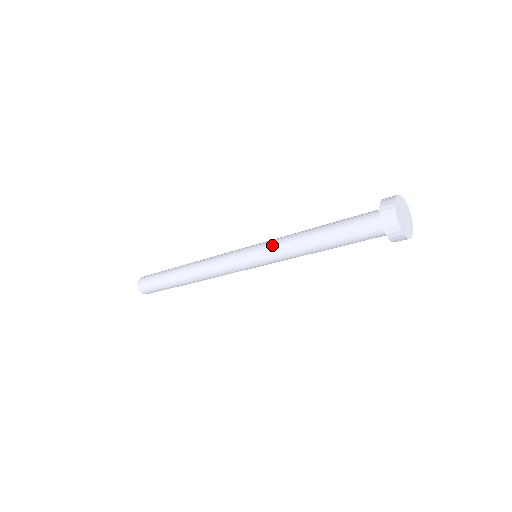
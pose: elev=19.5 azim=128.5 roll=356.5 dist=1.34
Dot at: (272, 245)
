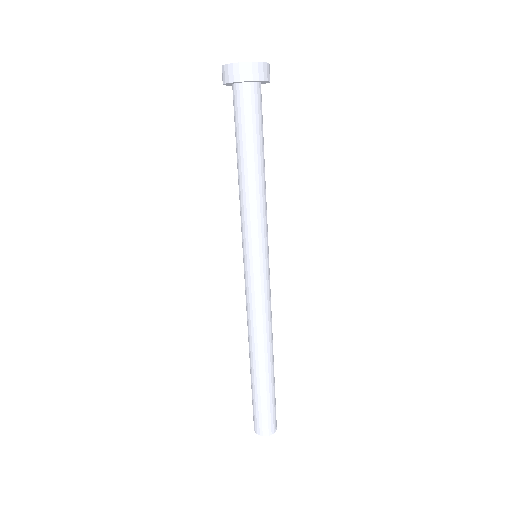
Dot at: (241, 224)
